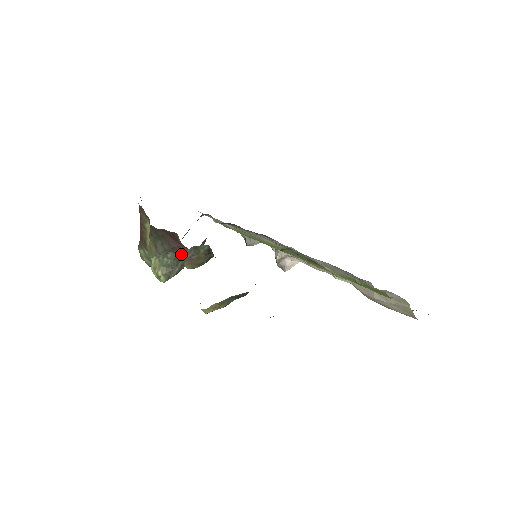
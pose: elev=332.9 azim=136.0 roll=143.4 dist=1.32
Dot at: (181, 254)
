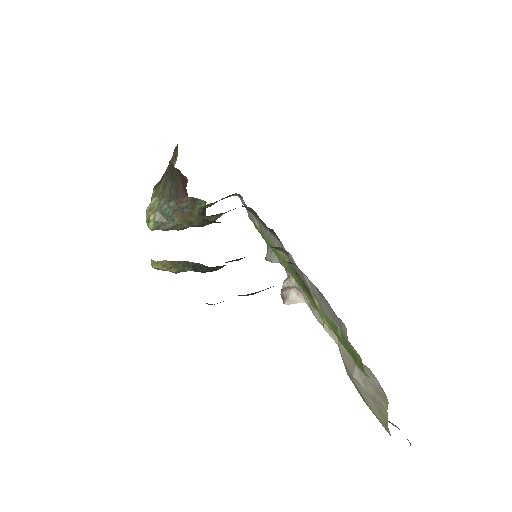
Dot at: occluded
